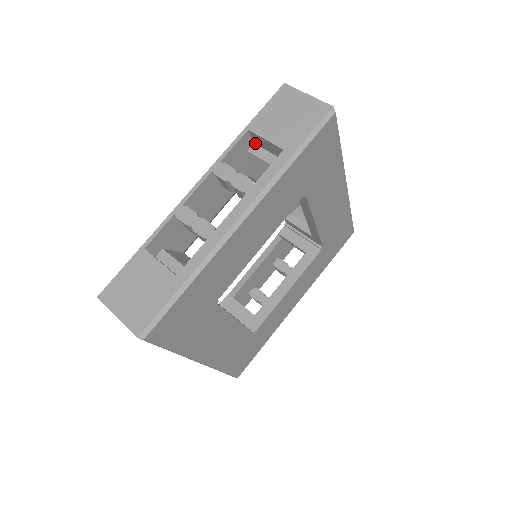
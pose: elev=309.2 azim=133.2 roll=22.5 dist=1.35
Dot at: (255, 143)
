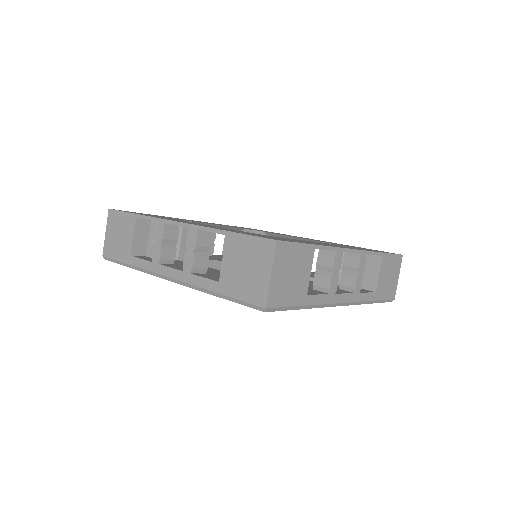
Dot at: occluded
